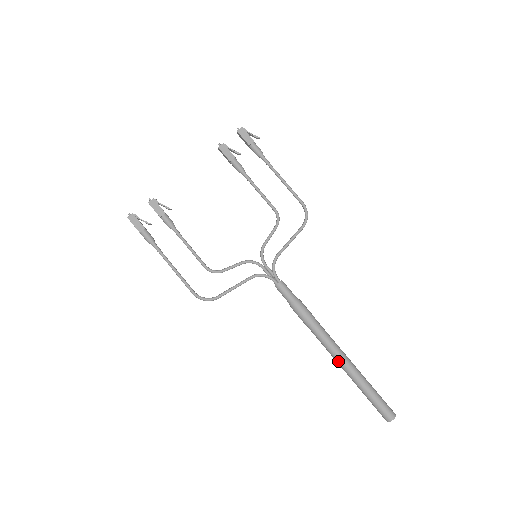
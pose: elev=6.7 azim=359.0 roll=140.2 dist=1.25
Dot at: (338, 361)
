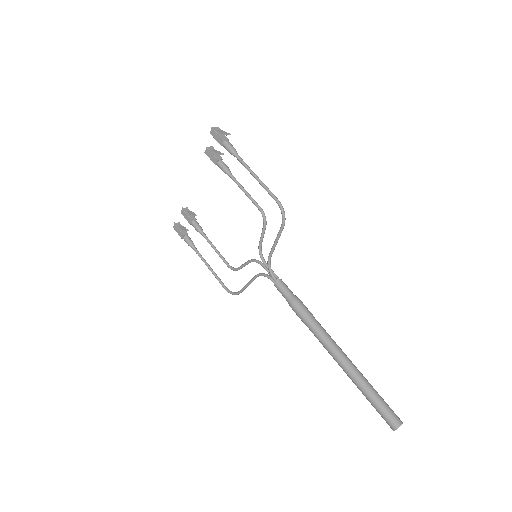
Dot at: (337, 362)
